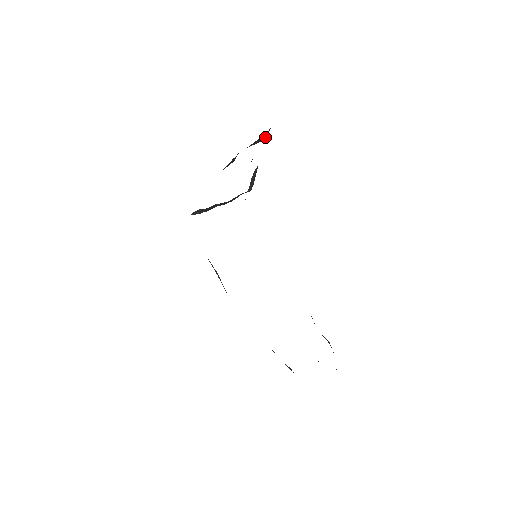
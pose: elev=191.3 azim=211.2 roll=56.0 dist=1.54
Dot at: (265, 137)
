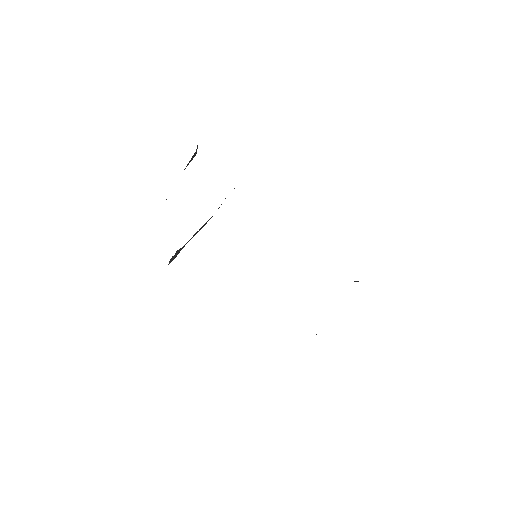
Dot at: (196, 153)
